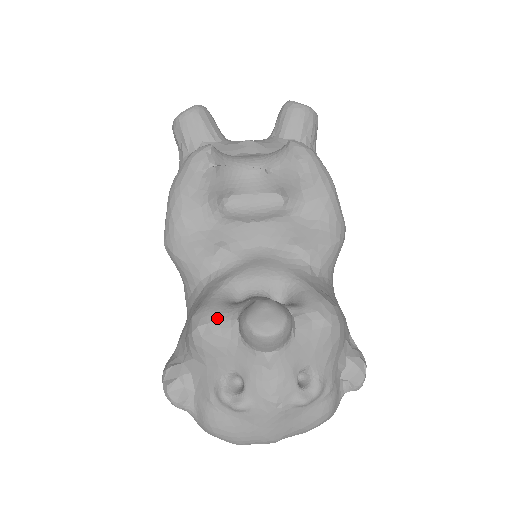
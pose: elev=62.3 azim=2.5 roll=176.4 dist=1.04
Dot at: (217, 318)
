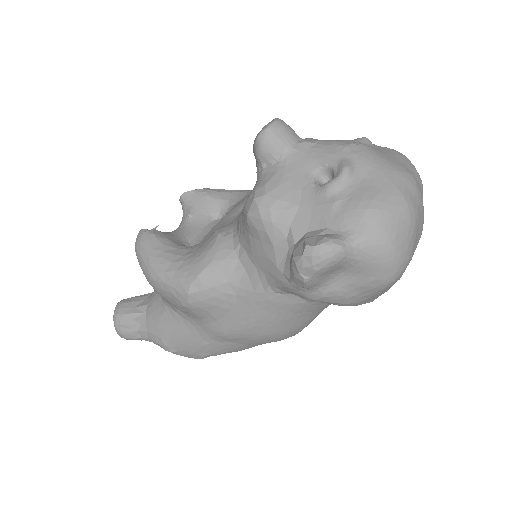
Dot at: (255, 186)
